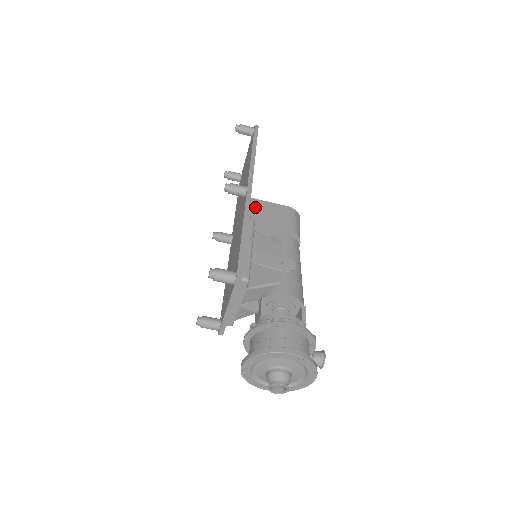
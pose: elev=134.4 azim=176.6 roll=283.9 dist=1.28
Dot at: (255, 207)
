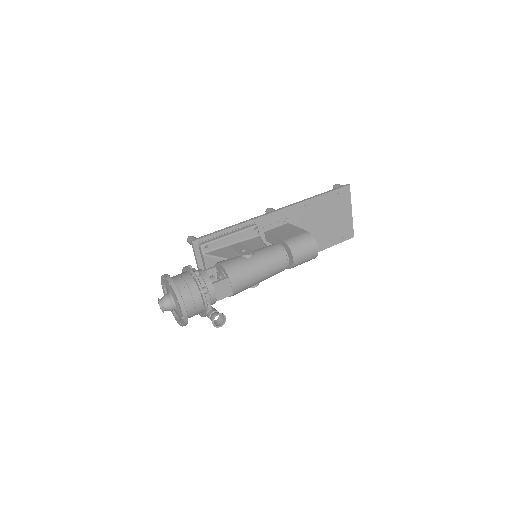
Dot at: (283, 228)
